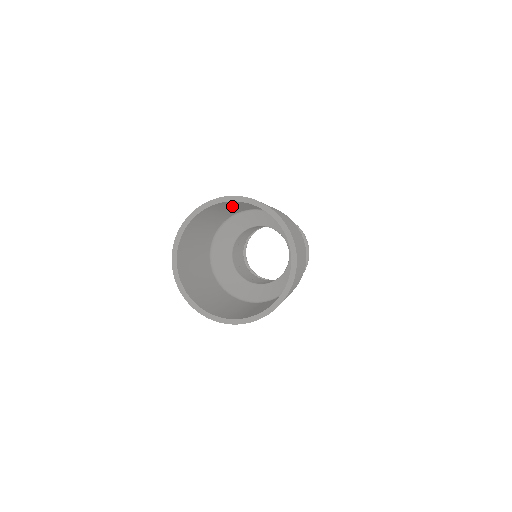
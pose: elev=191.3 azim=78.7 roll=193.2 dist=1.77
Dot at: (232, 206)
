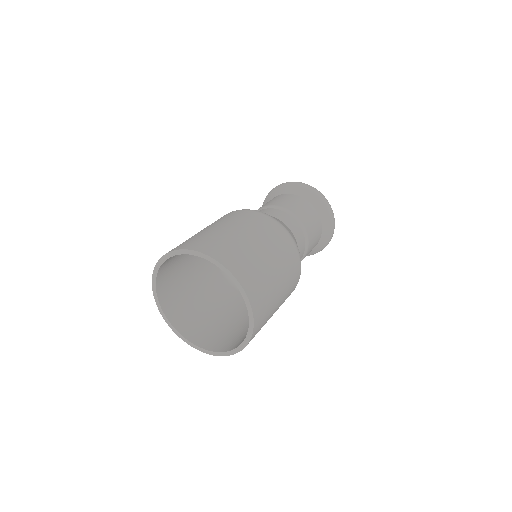
Dot at: occluded
